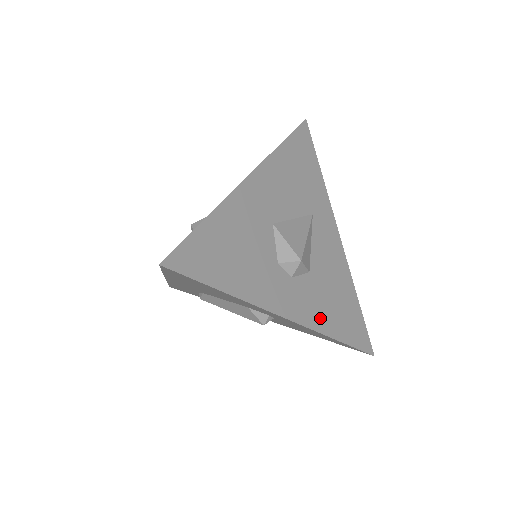
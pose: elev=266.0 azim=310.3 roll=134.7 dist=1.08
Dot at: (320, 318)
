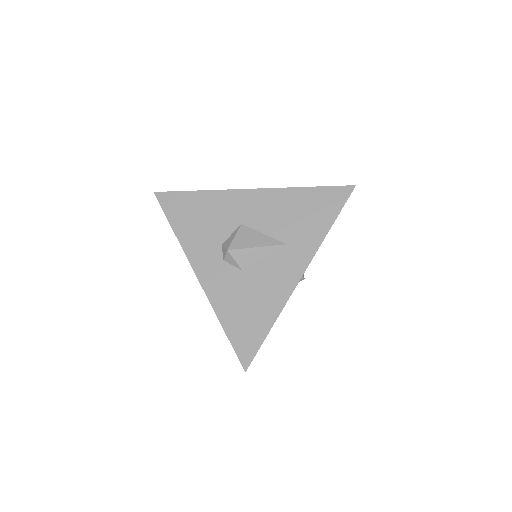
Dot at: (221, 300)
